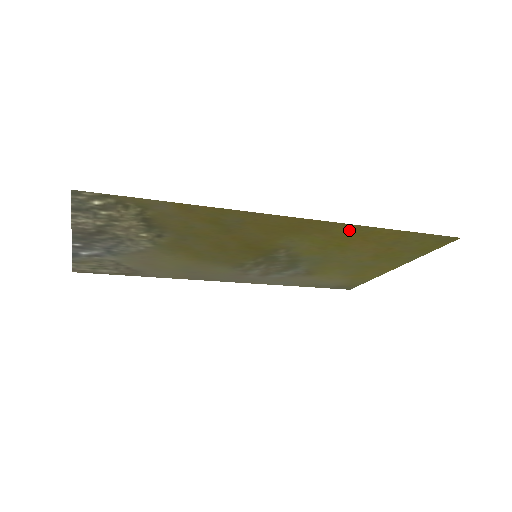
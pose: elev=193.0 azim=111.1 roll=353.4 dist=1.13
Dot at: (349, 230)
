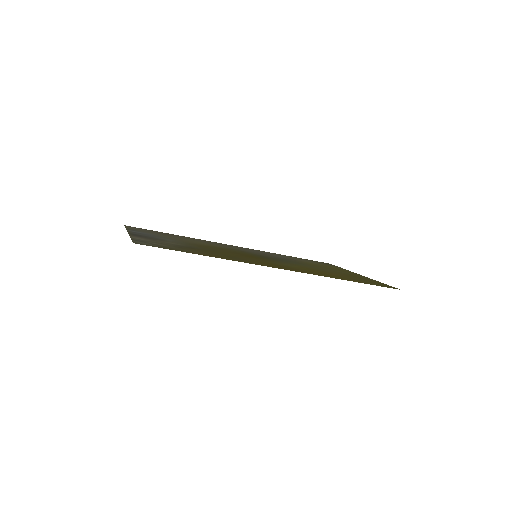
Dot at: (320, 274)
